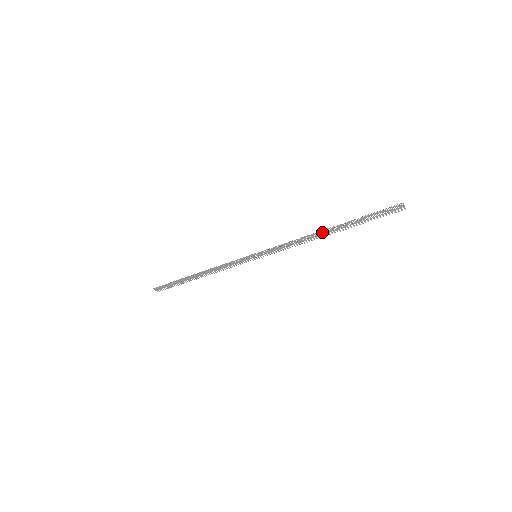
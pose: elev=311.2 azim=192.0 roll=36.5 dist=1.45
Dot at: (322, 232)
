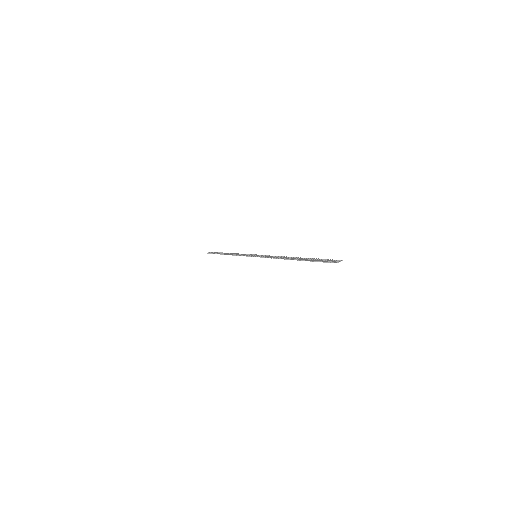
Dot at: (290, 259)
